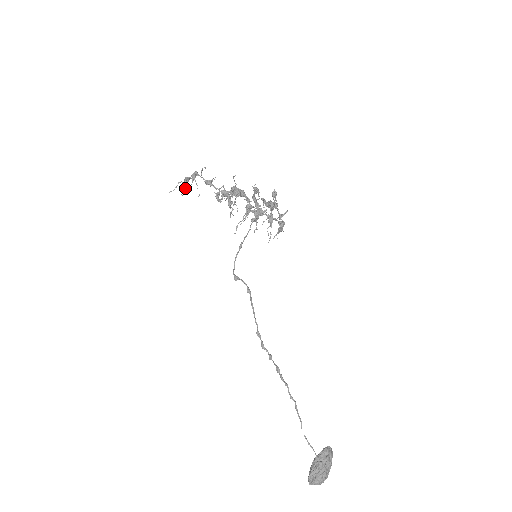
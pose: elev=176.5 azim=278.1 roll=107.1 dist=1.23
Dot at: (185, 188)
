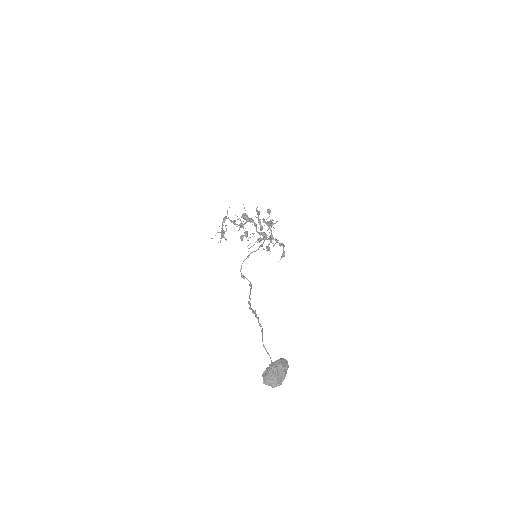
Dot at: (222, 237)
